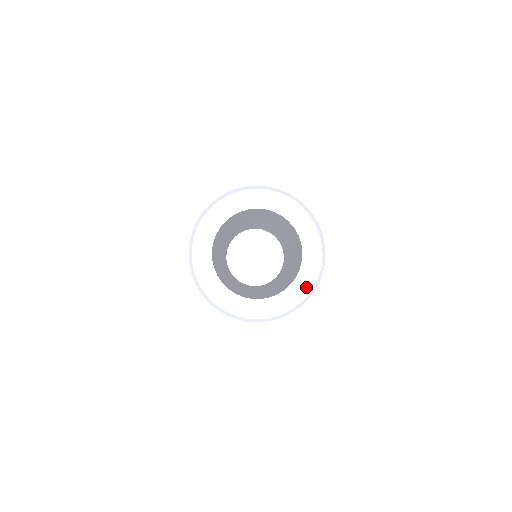
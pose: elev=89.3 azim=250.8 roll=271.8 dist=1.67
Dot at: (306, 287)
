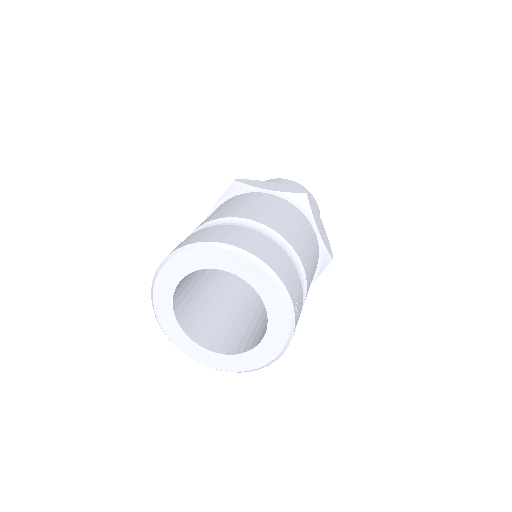
Dot at: (283, 315)
